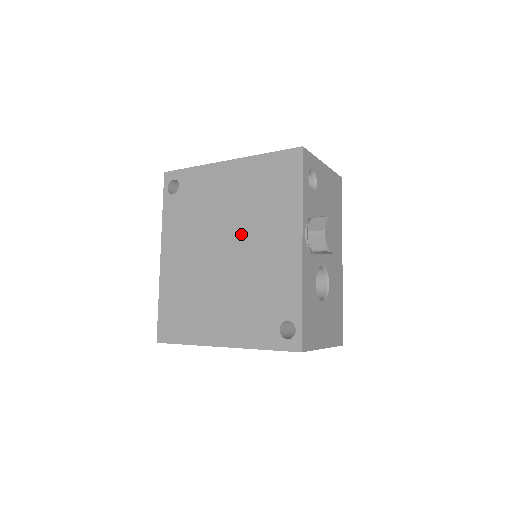
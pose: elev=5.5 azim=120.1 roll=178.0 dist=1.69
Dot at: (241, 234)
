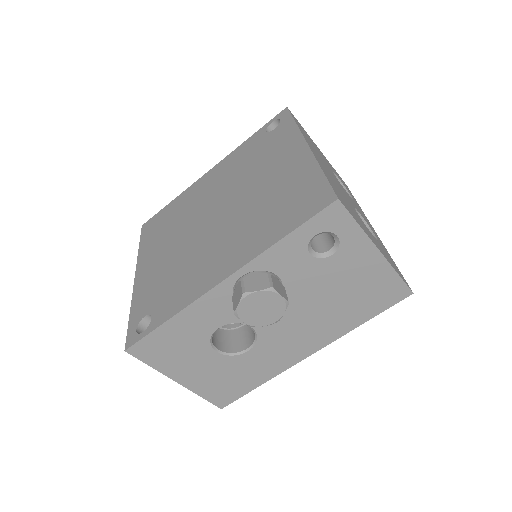
Dot at: (231, 216)
